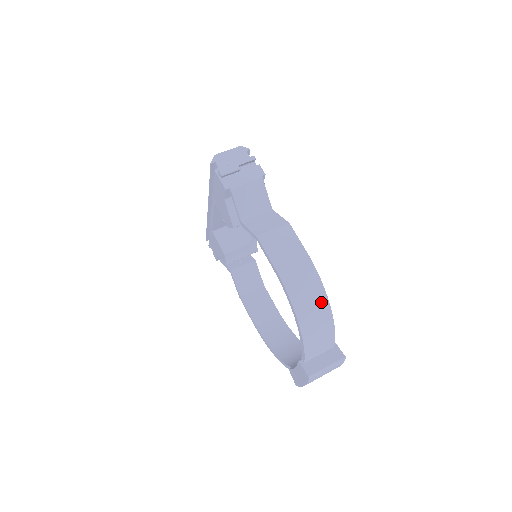
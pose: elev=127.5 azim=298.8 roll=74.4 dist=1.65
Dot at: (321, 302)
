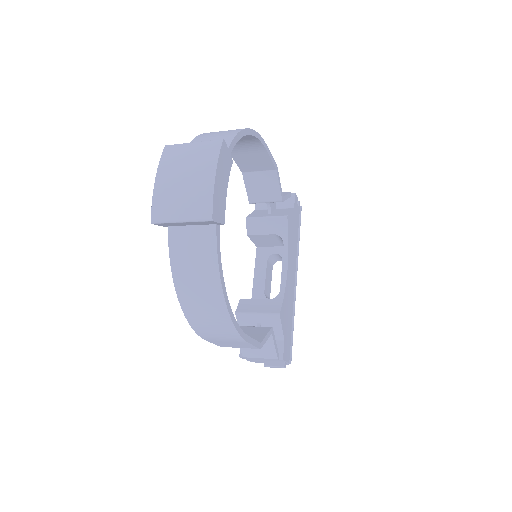
Dot at: occluded
